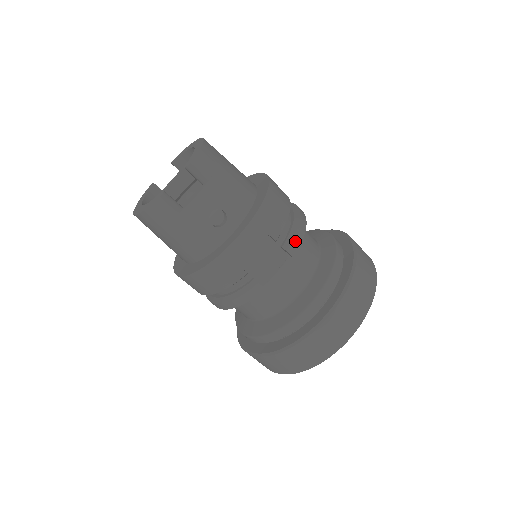
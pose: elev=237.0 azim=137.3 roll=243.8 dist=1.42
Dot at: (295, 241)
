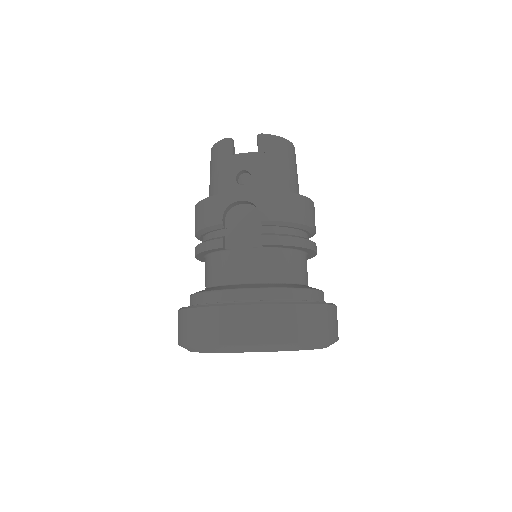
Dot at: (275, 238)
